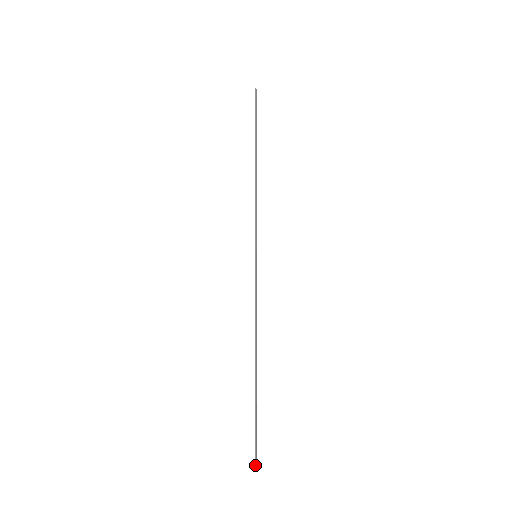
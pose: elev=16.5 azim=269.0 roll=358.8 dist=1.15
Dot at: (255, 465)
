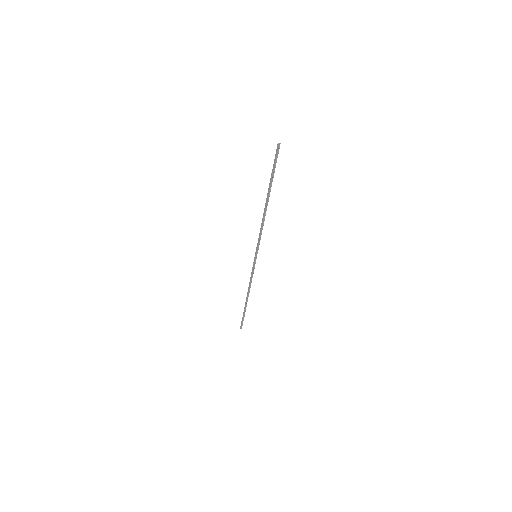
Dot at: occluded
